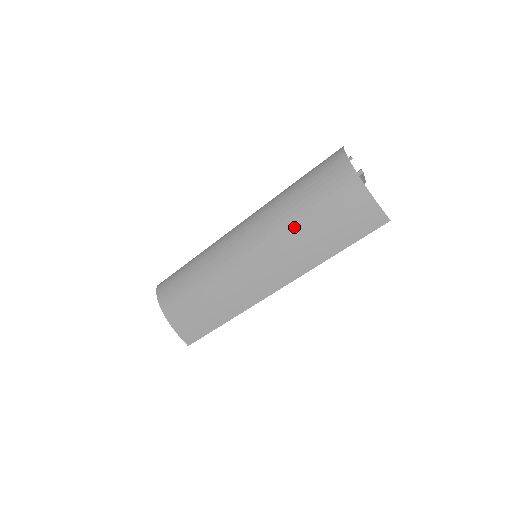
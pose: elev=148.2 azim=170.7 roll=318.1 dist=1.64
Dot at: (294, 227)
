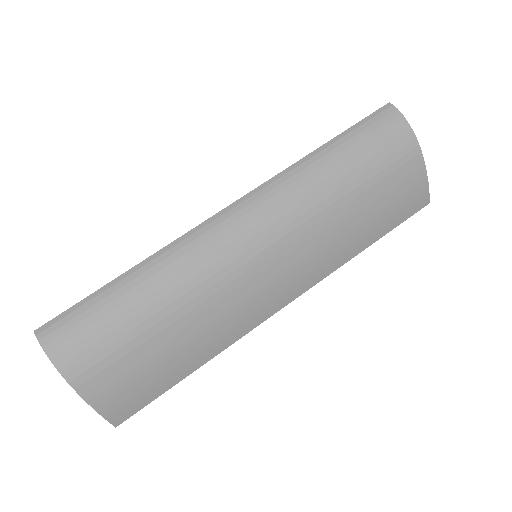
Dot at: (335, 212)
